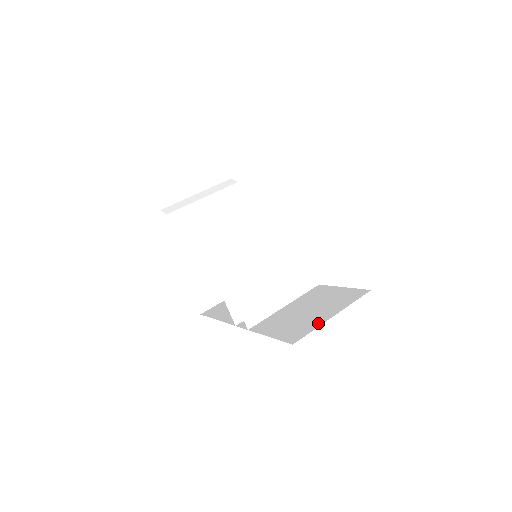
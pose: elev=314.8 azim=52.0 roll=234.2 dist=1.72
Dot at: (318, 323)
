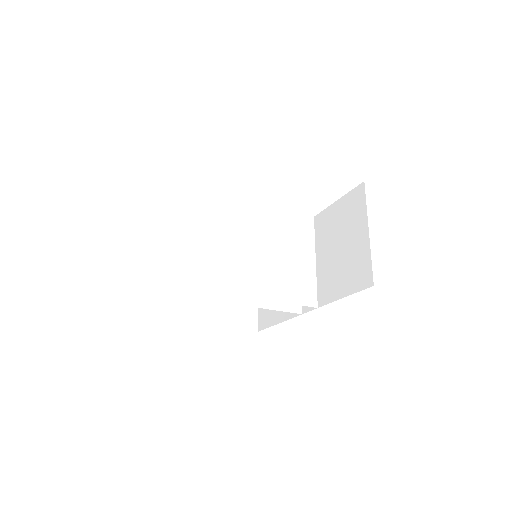
Dot at: (366, 249)
